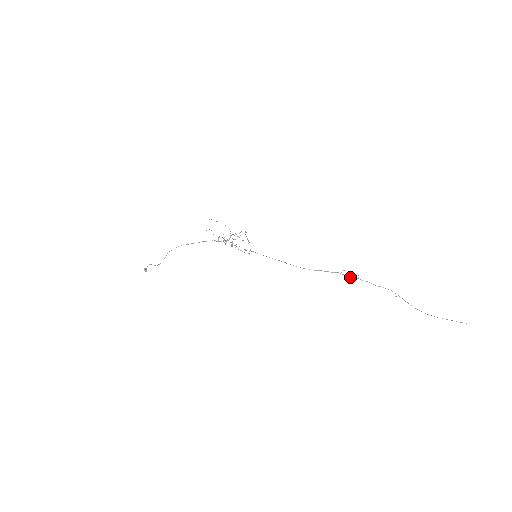
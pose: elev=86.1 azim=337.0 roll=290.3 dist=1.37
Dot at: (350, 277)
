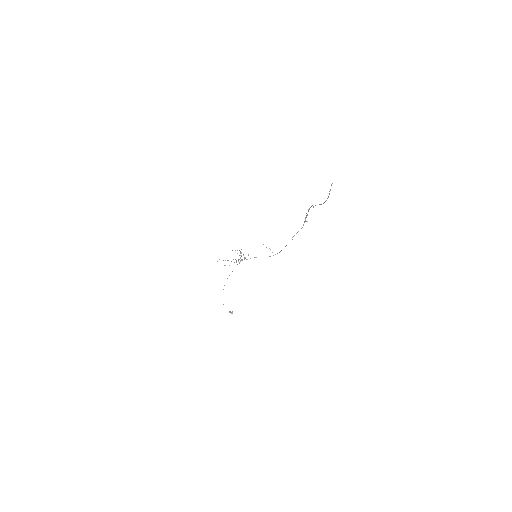
Dot at: occluded
